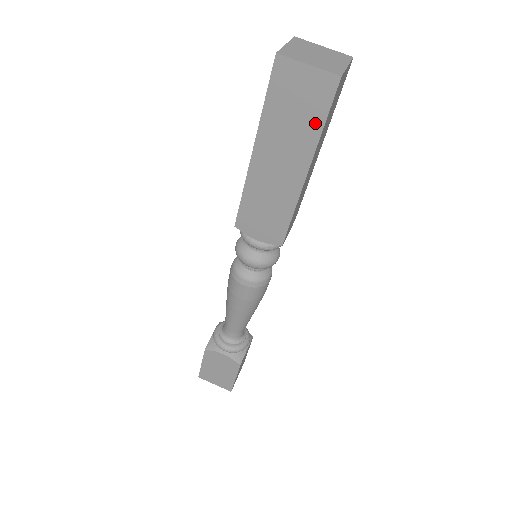
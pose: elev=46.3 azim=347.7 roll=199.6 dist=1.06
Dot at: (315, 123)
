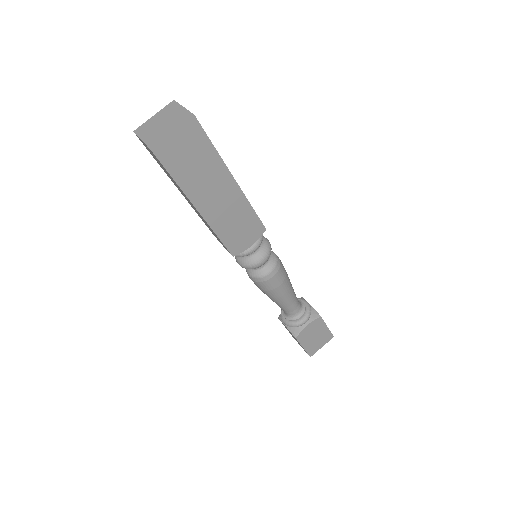
Dot at: (209, 152)
